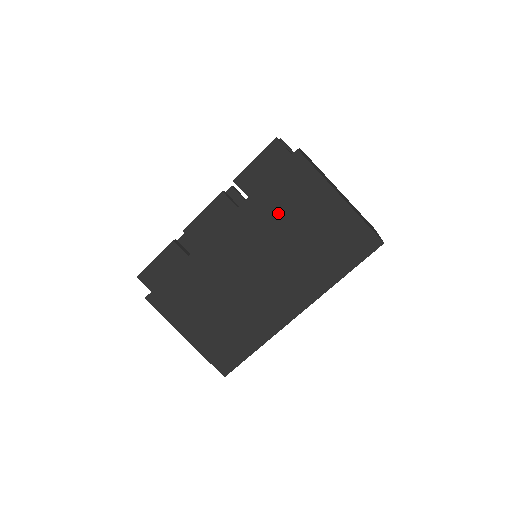
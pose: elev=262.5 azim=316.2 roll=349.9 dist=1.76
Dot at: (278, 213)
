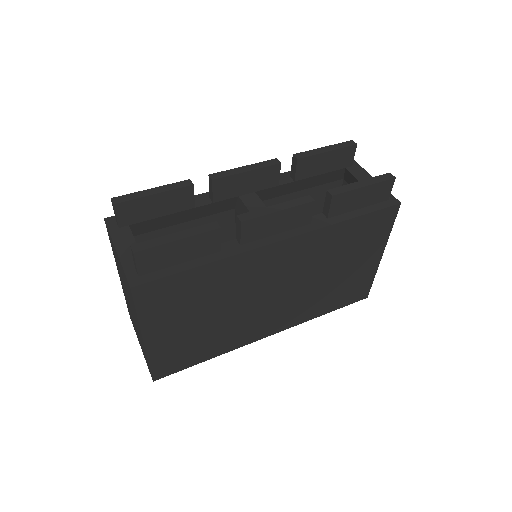
Dot at: (338, 249)
